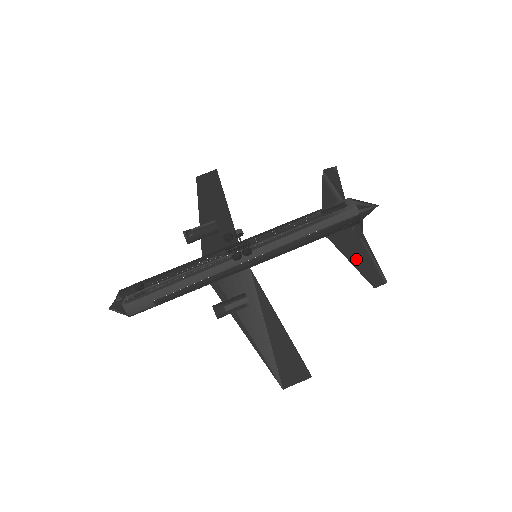
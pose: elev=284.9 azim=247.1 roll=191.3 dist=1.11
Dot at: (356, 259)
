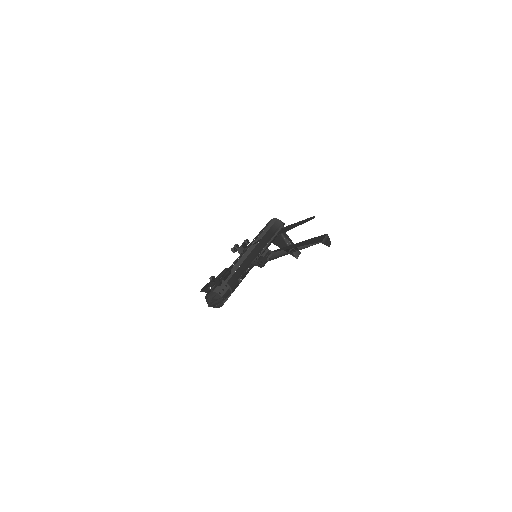
Dot at: (296, 226)
